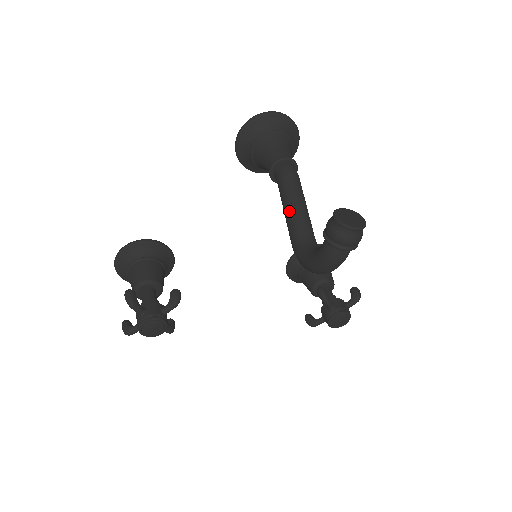
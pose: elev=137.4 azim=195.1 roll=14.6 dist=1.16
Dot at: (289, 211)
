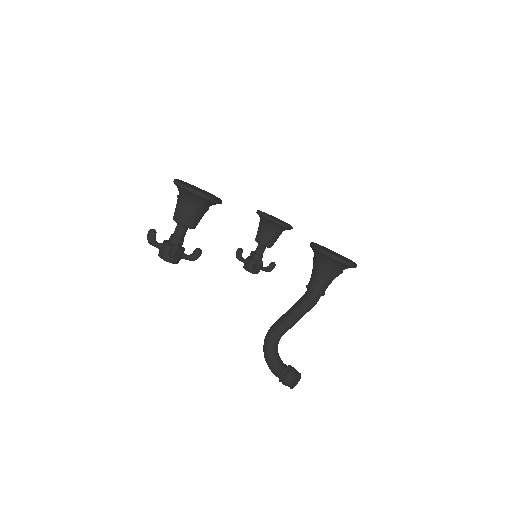
Dot at: (290, 321)
